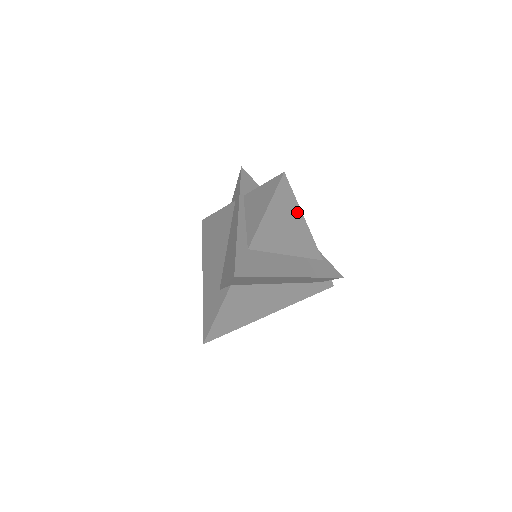
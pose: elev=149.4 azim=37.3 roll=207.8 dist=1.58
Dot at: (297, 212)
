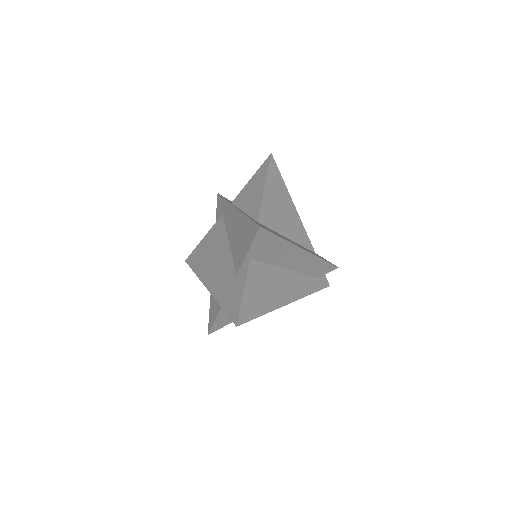
Dot at: (287, 196)
